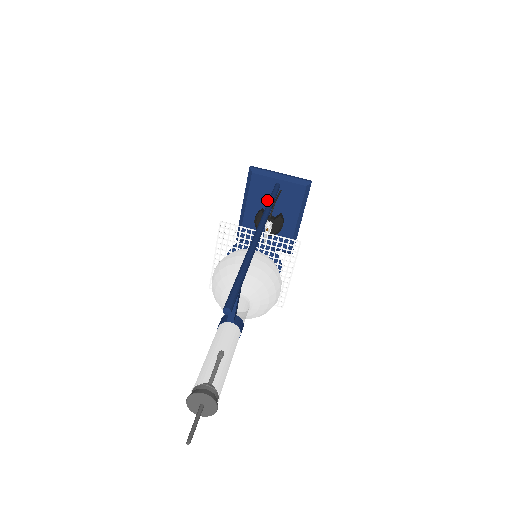
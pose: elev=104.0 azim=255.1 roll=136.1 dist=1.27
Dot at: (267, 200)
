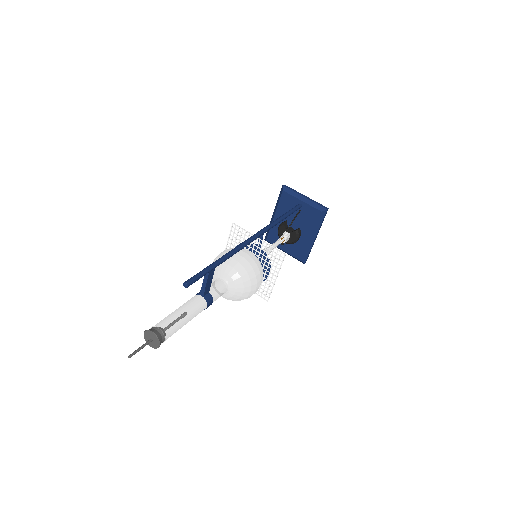
Dot at: (291, 215)
